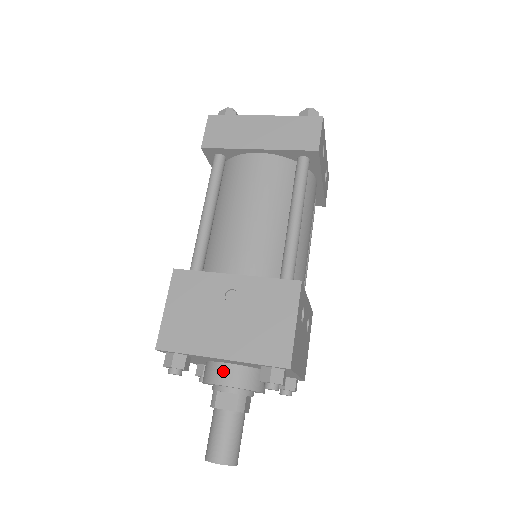
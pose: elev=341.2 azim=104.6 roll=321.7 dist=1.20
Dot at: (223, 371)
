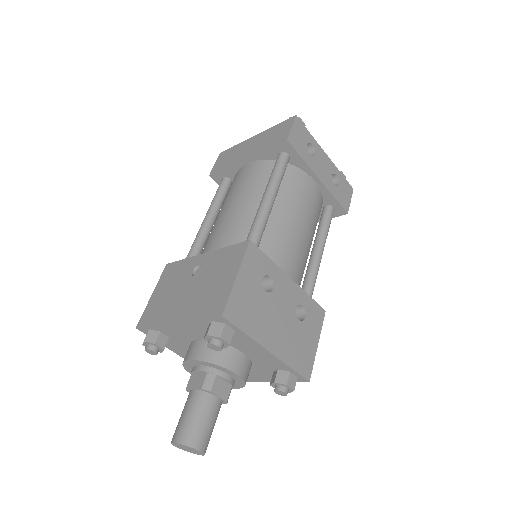
Dot at: (192, 347)
